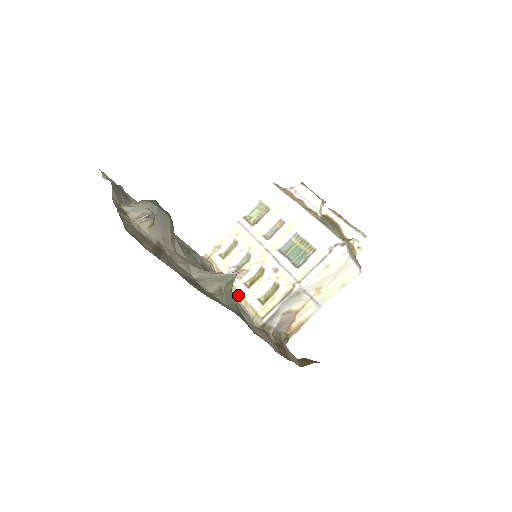
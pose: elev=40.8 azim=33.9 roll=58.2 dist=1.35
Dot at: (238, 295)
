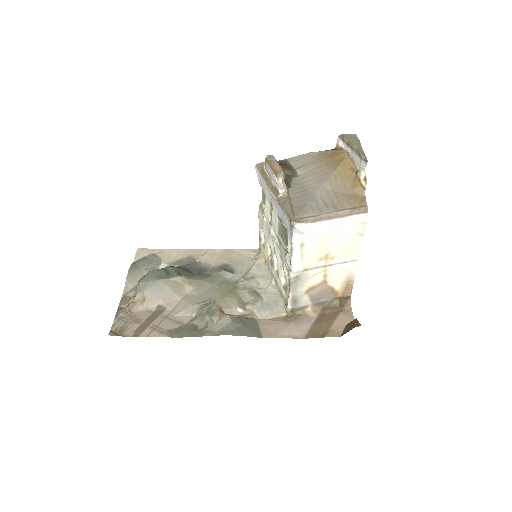
Dot at: (276, 284)
